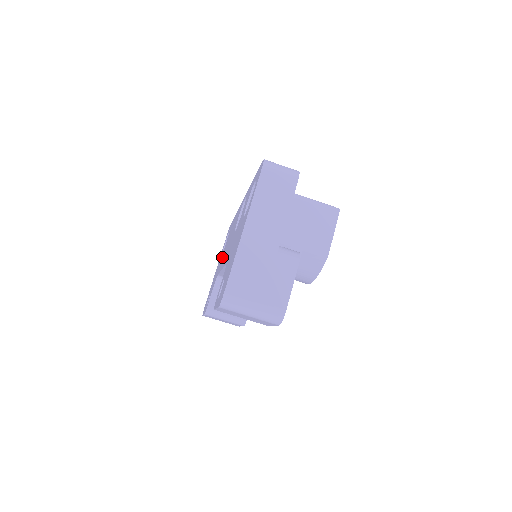
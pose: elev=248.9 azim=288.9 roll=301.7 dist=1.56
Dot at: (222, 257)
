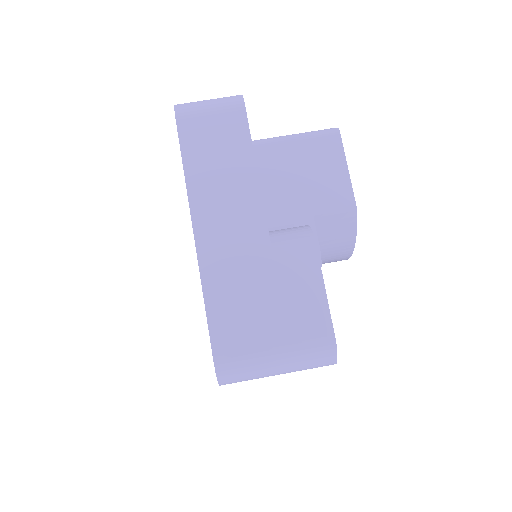
Dot at: occluded
